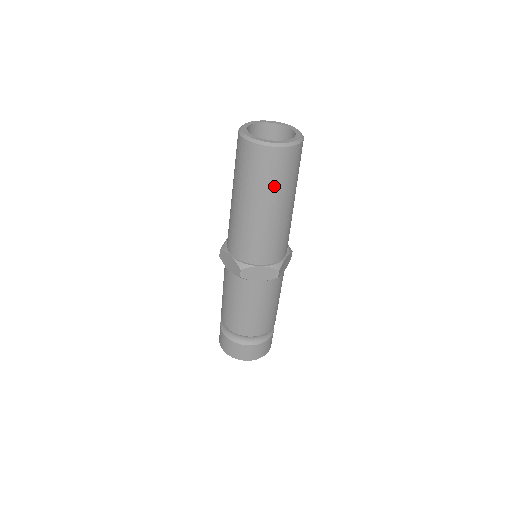
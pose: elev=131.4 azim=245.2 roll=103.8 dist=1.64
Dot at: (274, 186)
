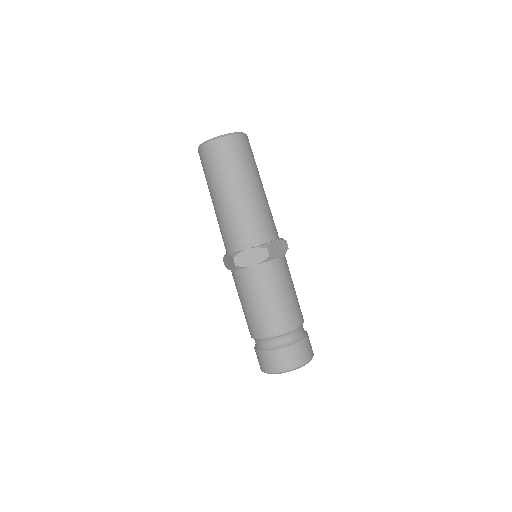
Dot at: (253, 165)
